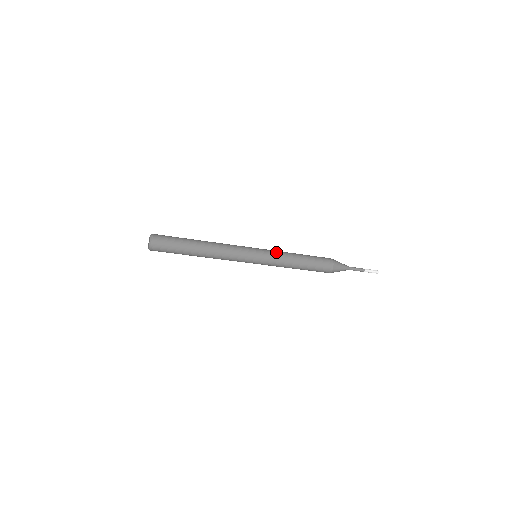
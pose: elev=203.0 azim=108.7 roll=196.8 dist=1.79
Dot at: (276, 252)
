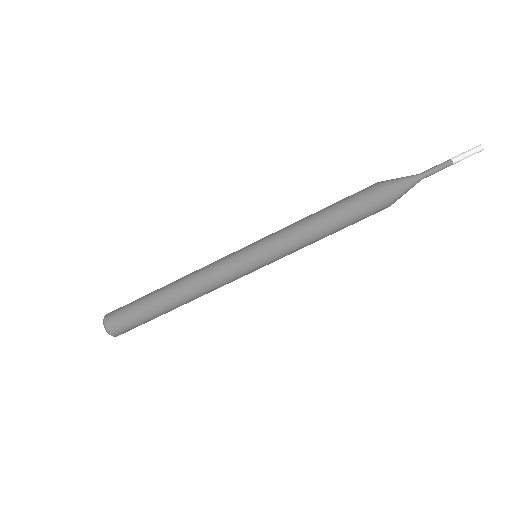
Dot at: occluded
